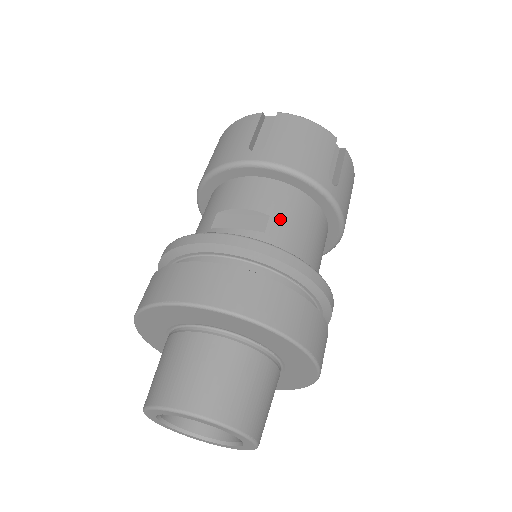
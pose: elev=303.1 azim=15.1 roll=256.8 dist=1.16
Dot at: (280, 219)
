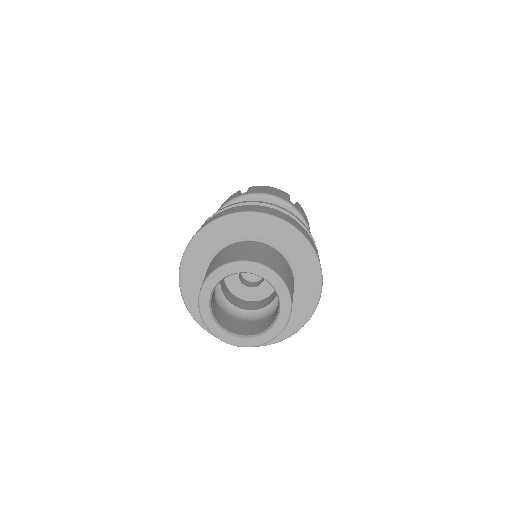
Dot at: occluded
